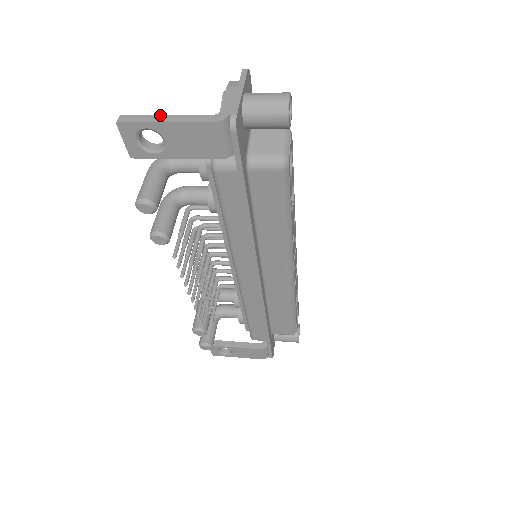
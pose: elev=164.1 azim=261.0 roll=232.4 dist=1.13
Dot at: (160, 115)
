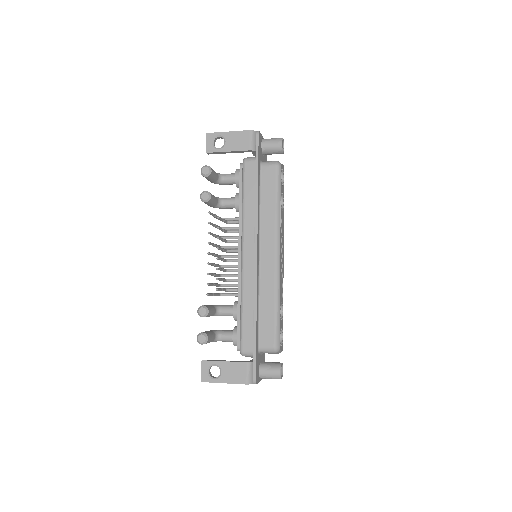
Dot at: occluded
